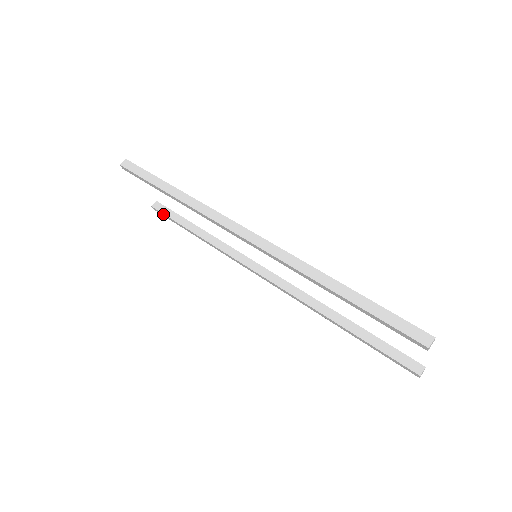
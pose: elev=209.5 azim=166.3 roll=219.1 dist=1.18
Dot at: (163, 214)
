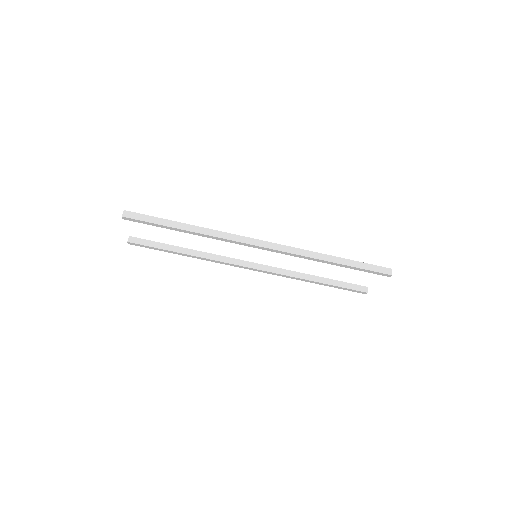
Dot at: (142, 245)
